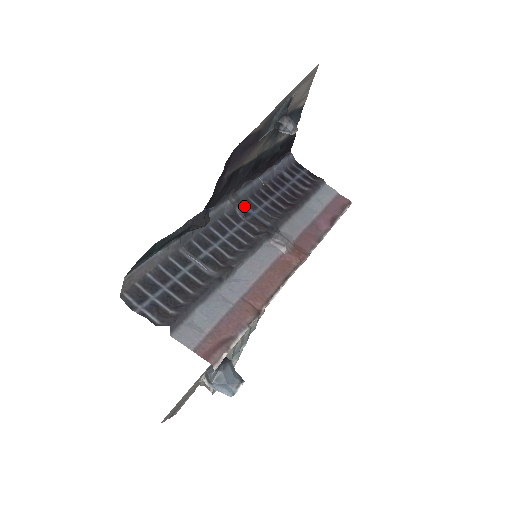
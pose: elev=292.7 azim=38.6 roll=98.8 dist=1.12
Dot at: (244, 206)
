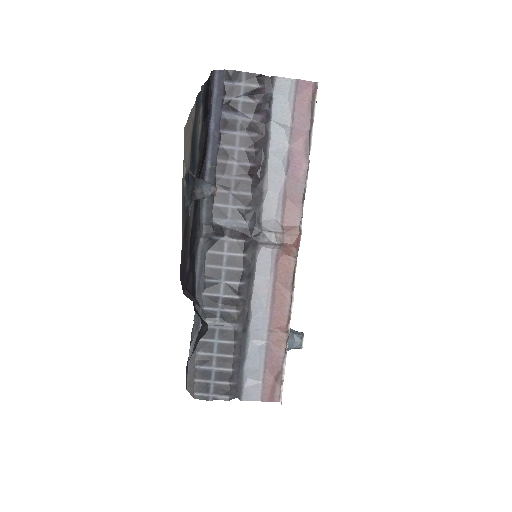
Dot at: (215, 221)
